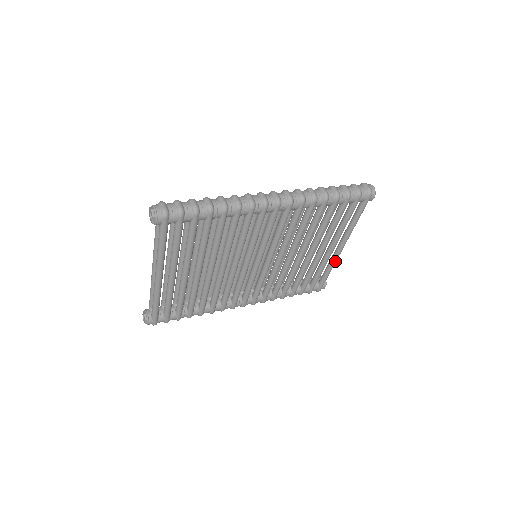
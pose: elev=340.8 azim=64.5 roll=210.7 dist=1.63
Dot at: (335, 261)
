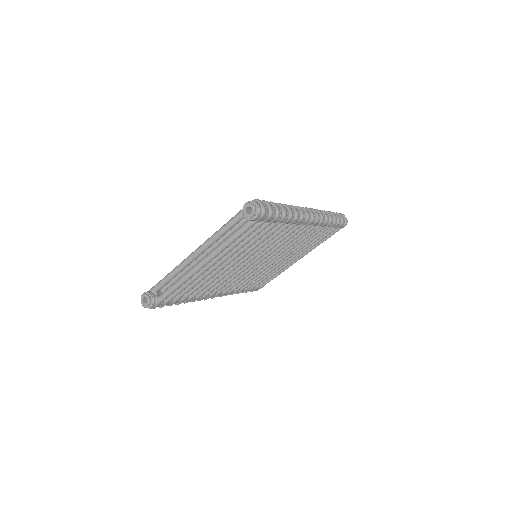
Dot at: (287, 268)
